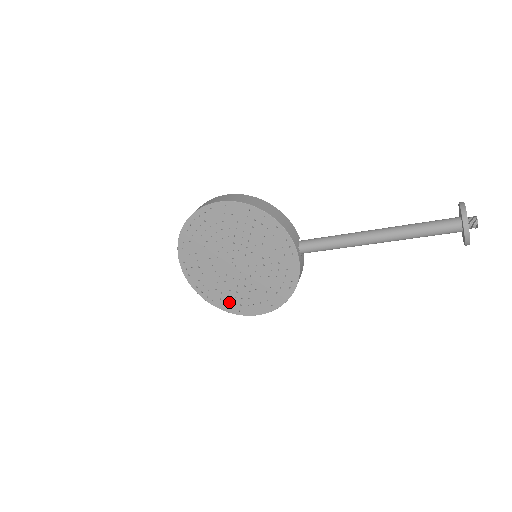
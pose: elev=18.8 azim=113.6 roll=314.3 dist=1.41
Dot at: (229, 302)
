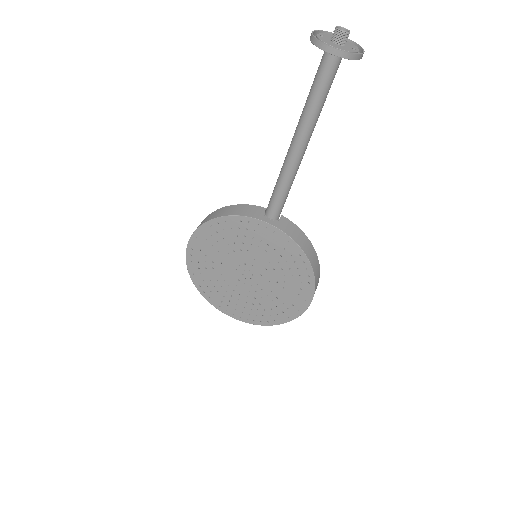
Dot at: (284, 311)
